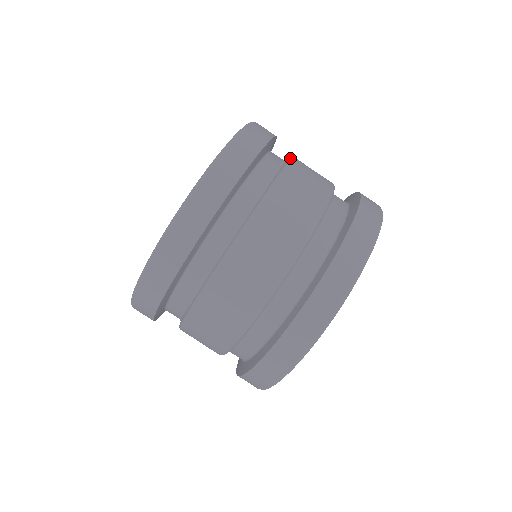
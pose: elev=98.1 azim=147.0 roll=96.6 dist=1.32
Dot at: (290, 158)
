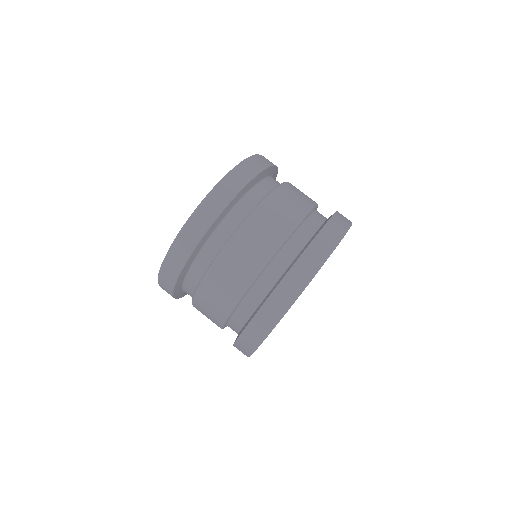
Dot at: (270, 192)
